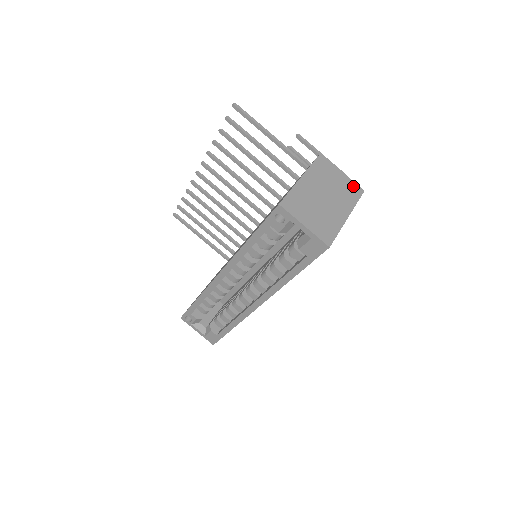
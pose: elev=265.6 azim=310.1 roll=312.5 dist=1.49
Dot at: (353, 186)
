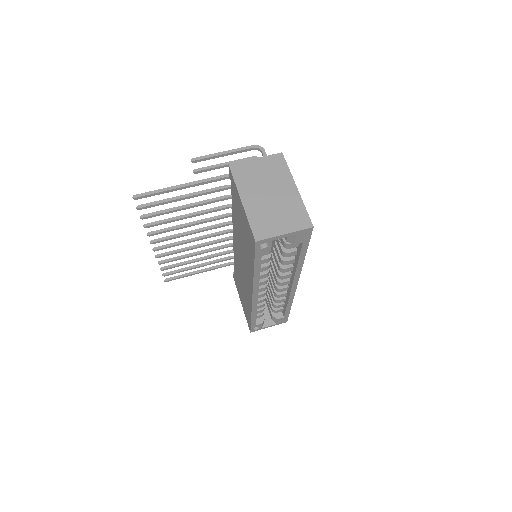
Dot at: (273, 160)
